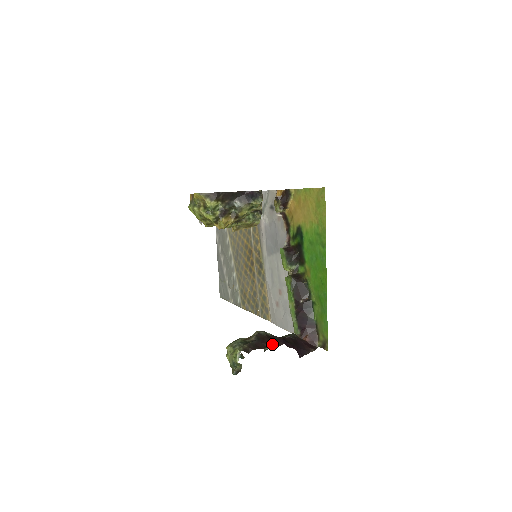
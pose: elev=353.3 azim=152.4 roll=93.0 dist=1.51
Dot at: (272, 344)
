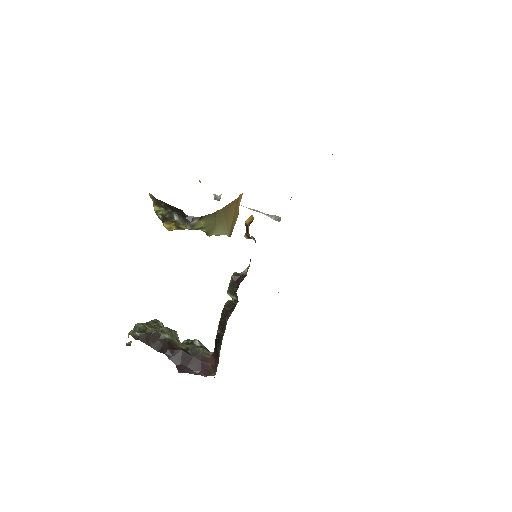
Dot at: (158, 347)
